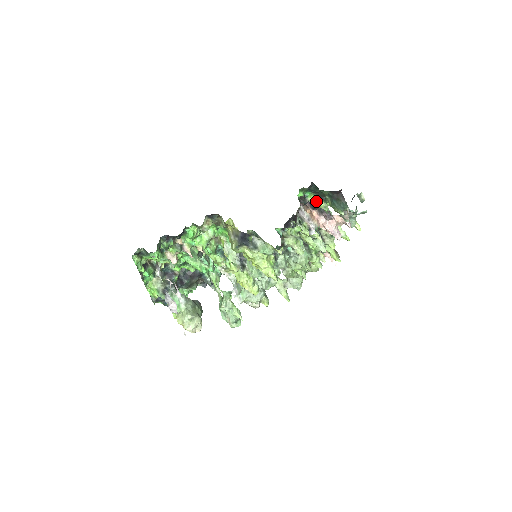
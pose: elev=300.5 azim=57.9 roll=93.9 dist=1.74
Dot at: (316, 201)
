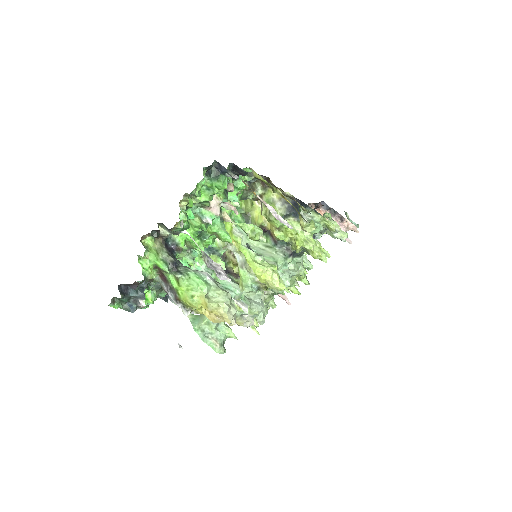
Dot at: occluded
